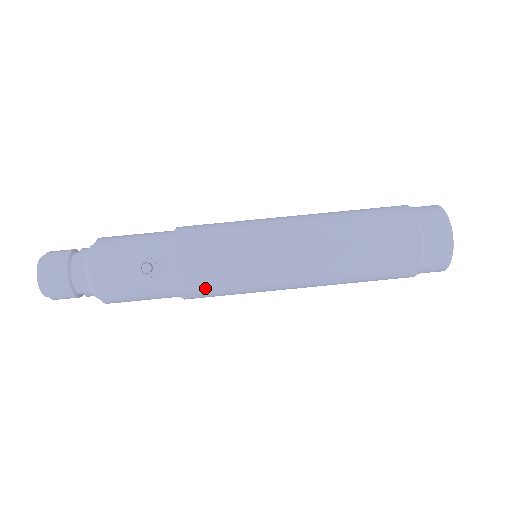
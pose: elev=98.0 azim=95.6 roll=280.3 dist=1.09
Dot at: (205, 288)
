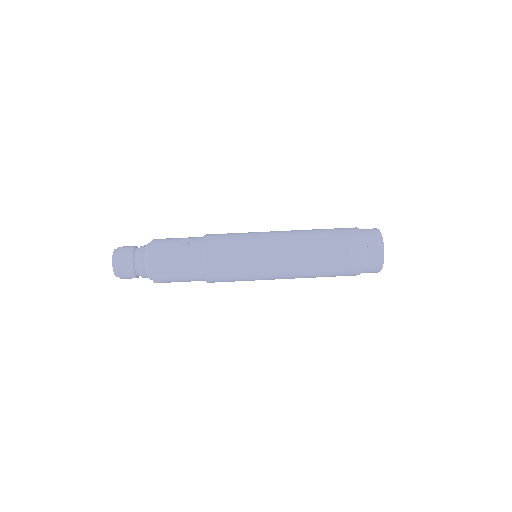
Dot at: (221, 256)
